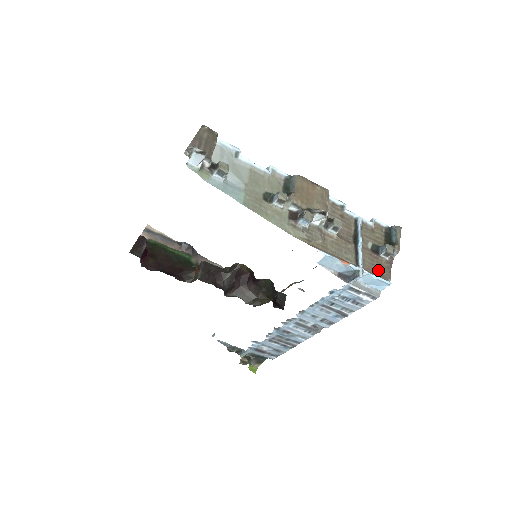
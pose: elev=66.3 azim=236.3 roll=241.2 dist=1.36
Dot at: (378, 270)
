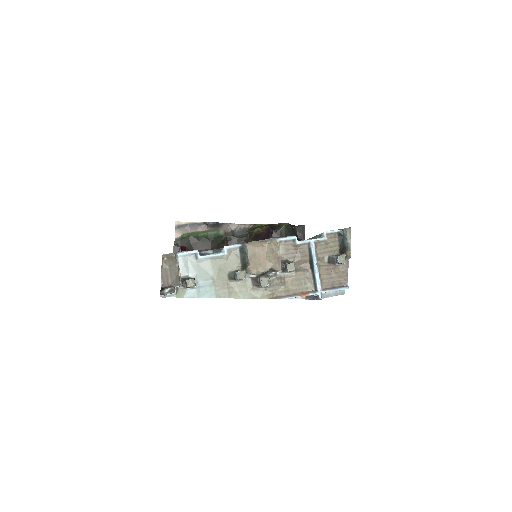
Dot at: (336, 281)
